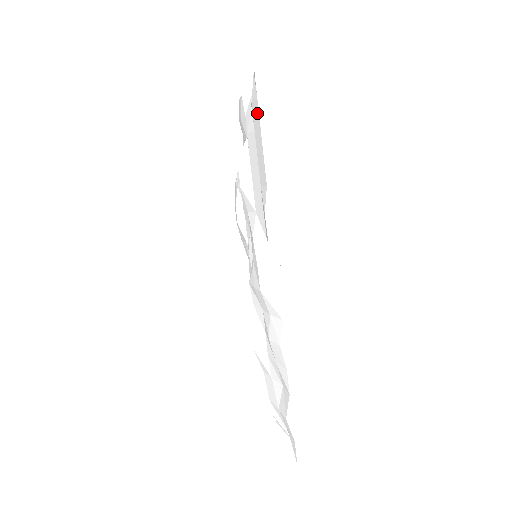
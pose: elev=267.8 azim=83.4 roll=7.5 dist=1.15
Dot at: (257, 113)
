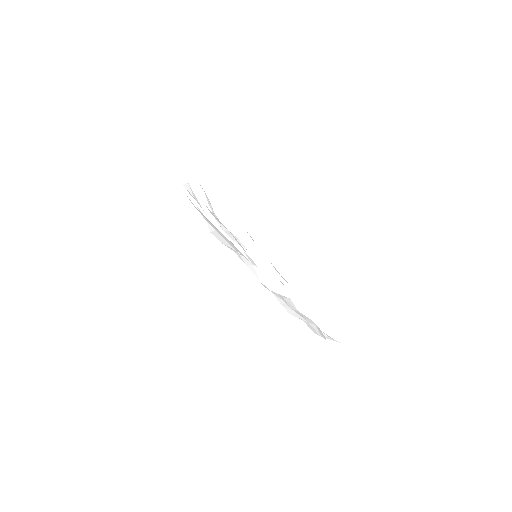
Dot at: occluded
